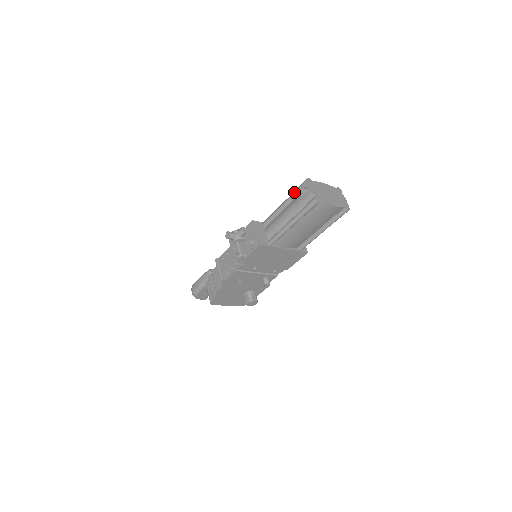
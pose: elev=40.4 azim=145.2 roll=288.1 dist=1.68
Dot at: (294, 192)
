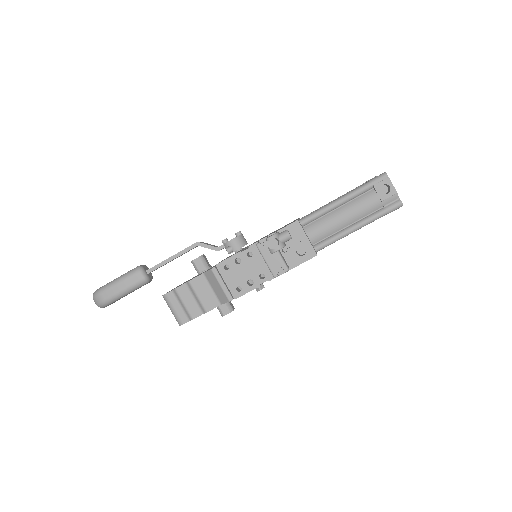
Dot at: (363, 187)
